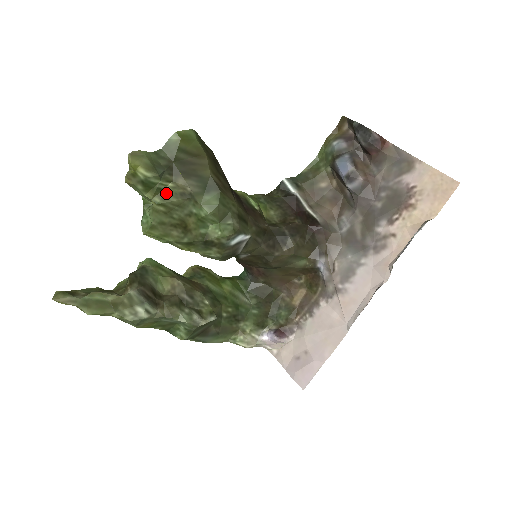
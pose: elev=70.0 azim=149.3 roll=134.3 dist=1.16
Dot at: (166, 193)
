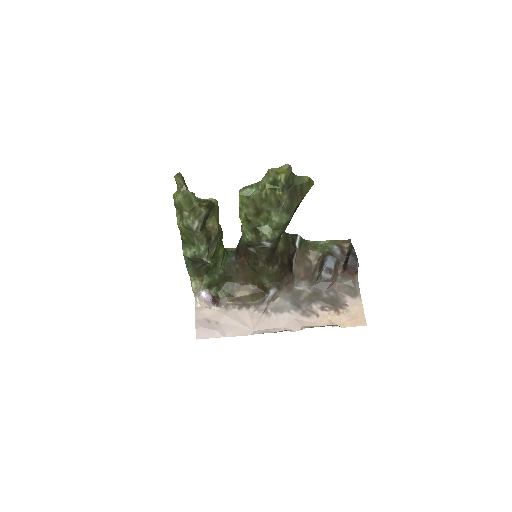
Dot at: (275, 193)
